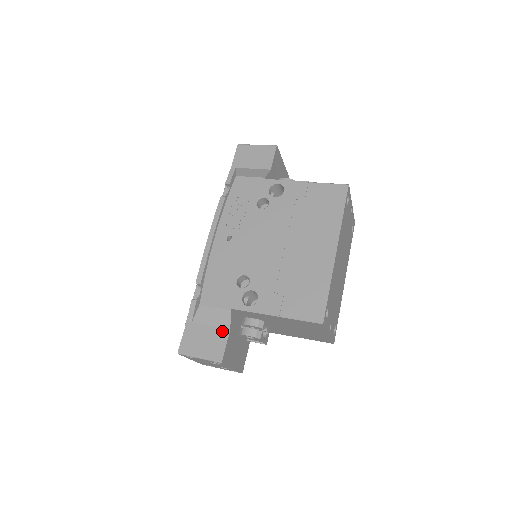
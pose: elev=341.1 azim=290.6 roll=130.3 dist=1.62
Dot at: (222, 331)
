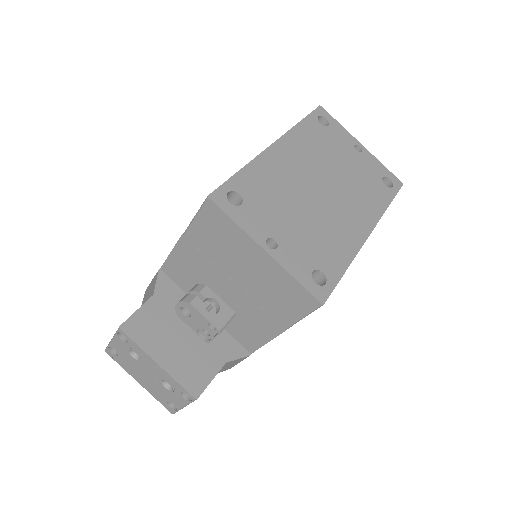
Dot at: occluded
